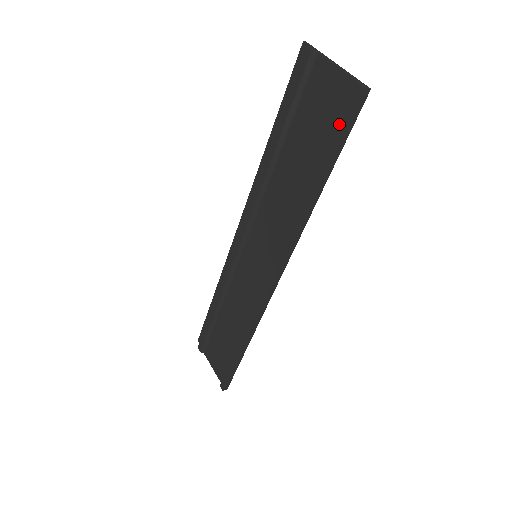
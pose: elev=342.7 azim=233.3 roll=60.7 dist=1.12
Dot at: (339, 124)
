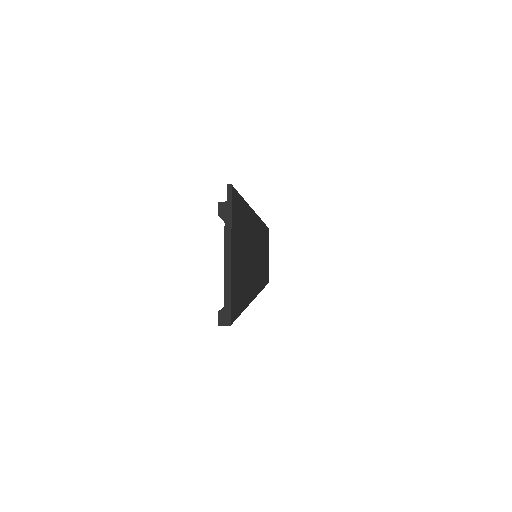
Dot at: occluded
